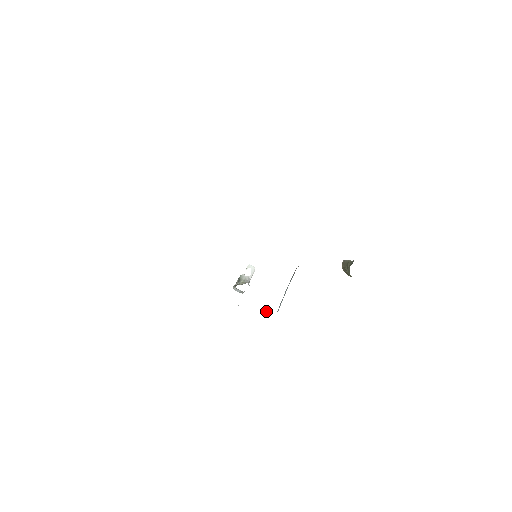
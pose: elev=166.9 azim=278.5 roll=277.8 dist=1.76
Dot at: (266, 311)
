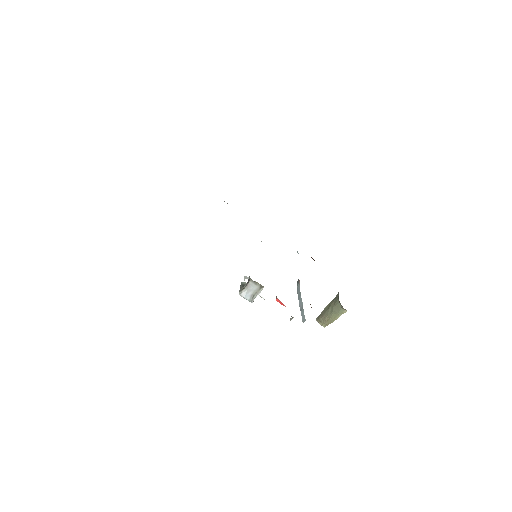
Dot at: (293, 317)
